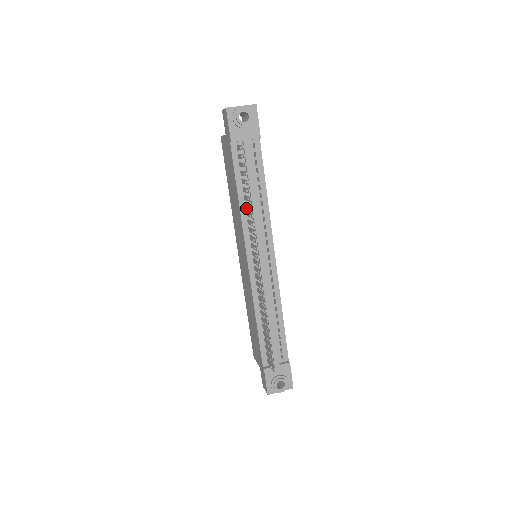
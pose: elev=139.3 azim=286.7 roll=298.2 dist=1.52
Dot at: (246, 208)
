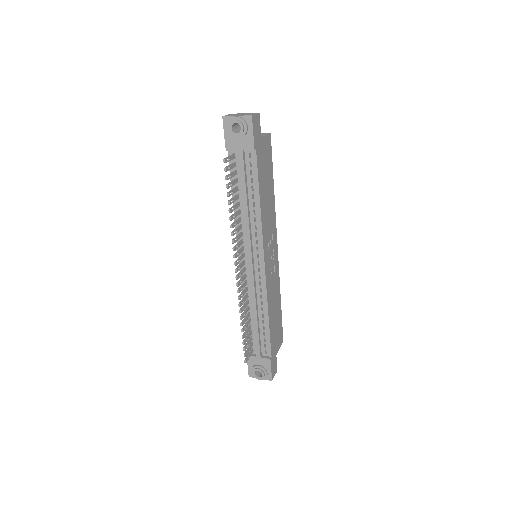
Dot at: (240, 213)
